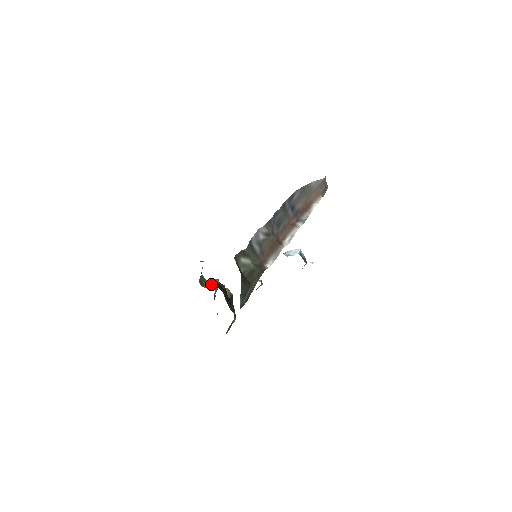
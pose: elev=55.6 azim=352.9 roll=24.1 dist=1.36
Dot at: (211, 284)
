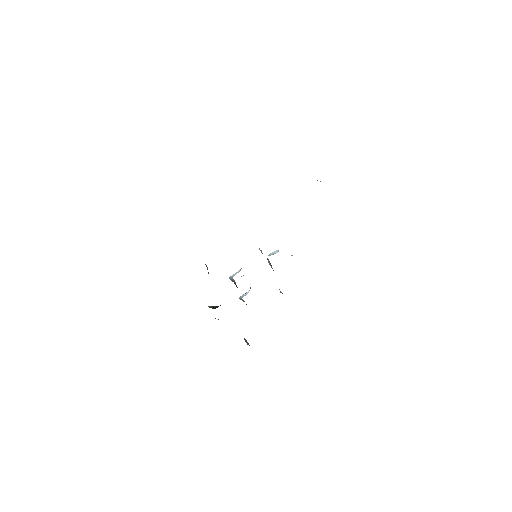
Dot at: (211, 307)
